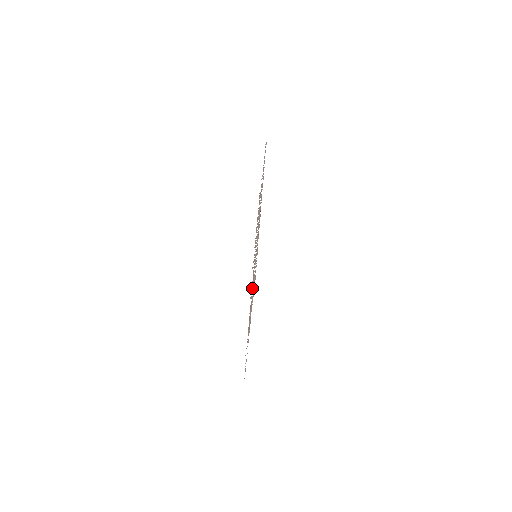
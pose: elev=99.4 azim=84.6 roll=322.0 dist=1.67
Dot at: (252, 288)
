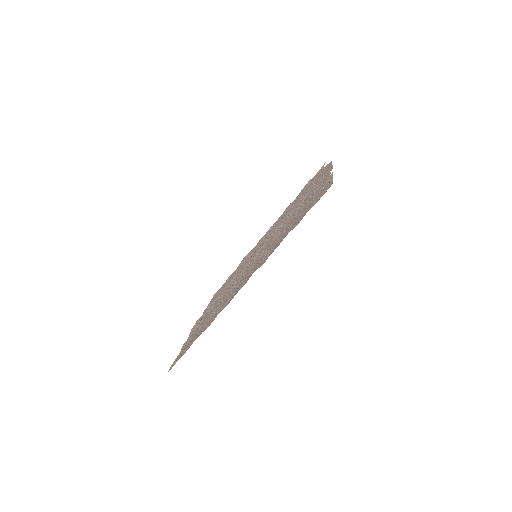
Dot at: (251, 271)
